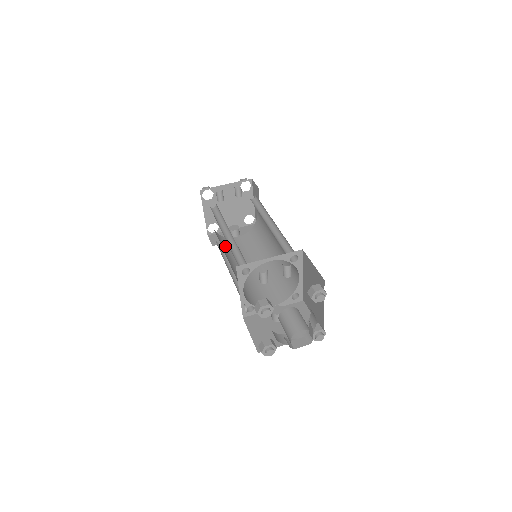
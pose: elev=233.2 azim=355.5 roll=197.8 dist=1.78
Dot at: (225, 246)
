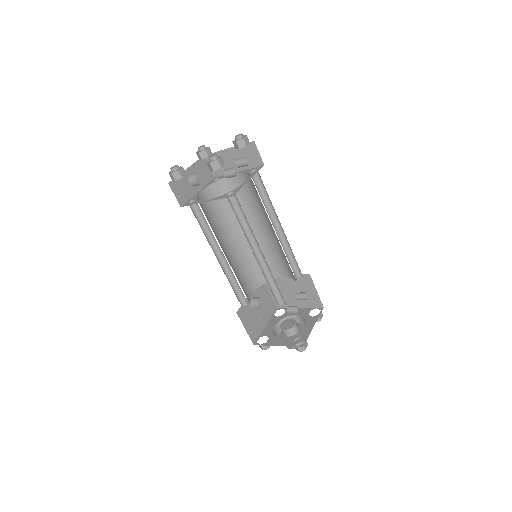
Dot at: occluded
